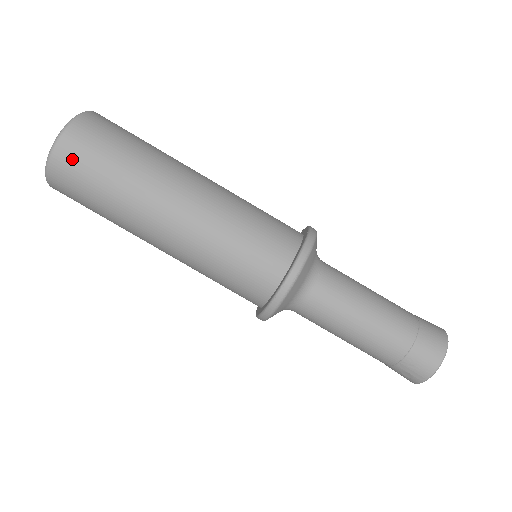
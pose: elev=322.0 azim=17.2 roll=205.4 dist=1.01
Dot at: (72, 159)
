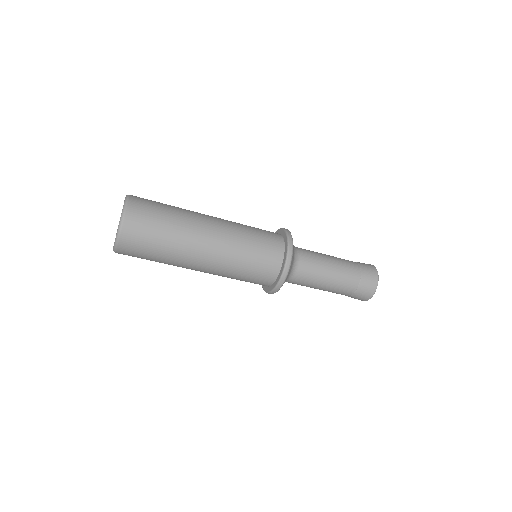
Dot at: (131, 248)
